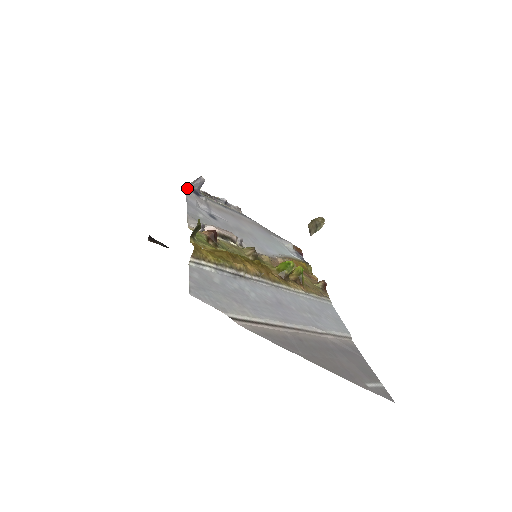
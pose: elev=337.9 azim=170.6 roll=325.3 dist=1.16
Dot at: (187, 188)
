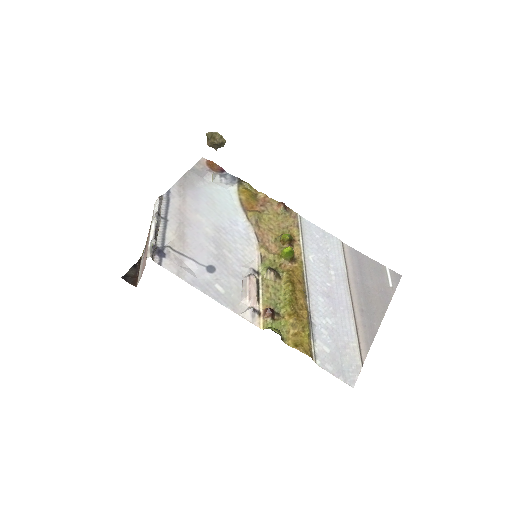
Dot at: (155, 261)
